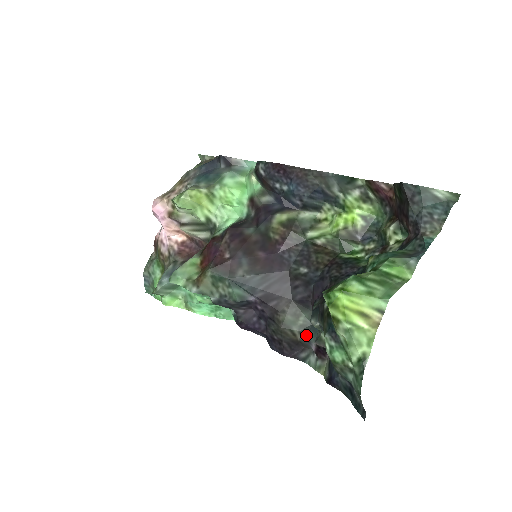
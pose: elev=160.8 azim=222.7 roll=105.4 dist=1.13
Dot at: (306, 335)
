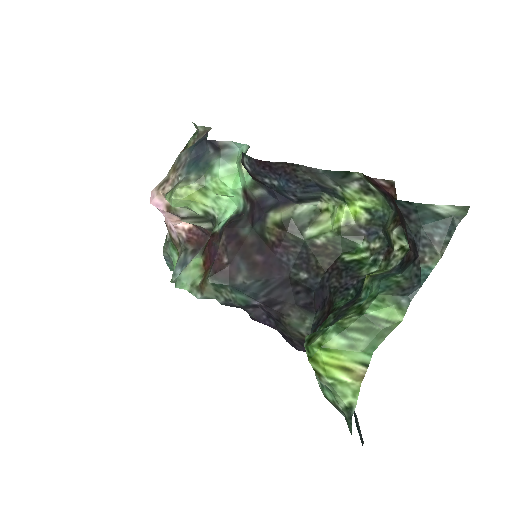
Dot at: occluded
